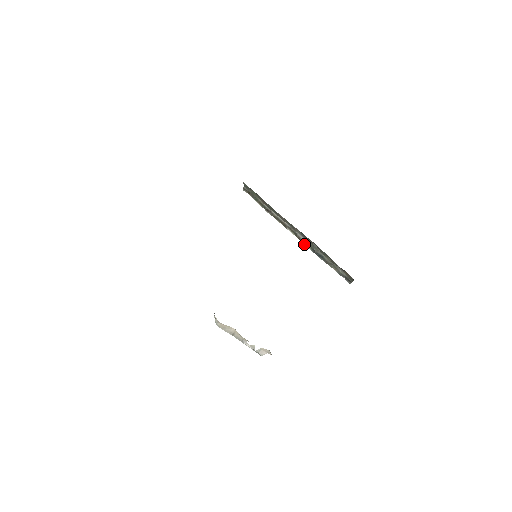
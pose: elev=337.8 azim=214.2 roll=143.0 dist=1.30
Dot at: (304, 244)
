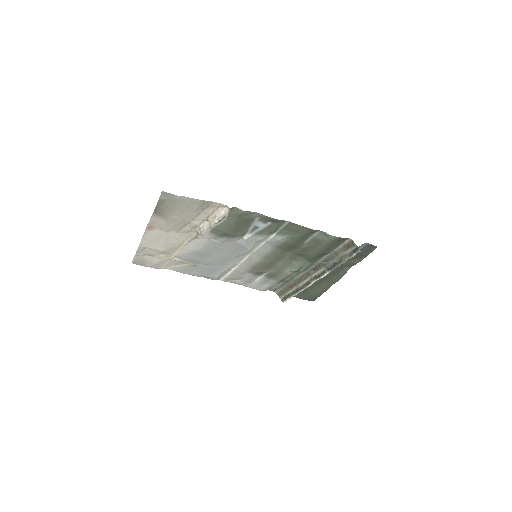
Dot at: occluded
